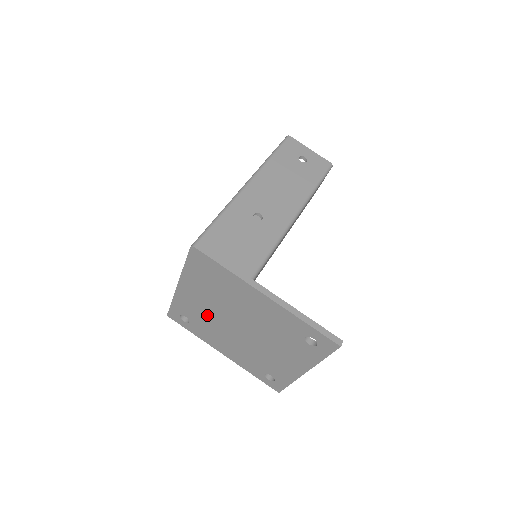
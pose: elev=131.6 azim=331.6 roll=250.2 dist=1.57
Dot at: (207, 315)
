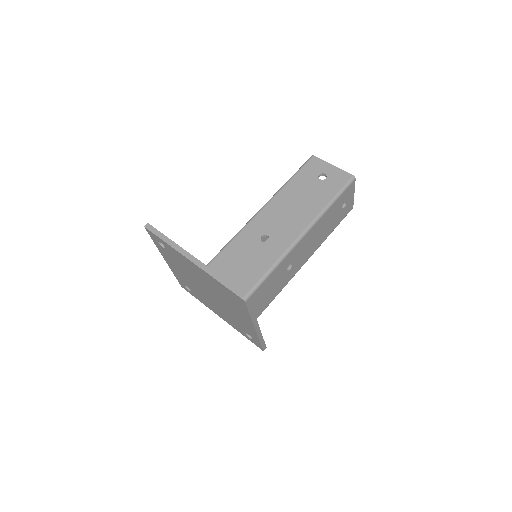
Dot at: (190, 271)
